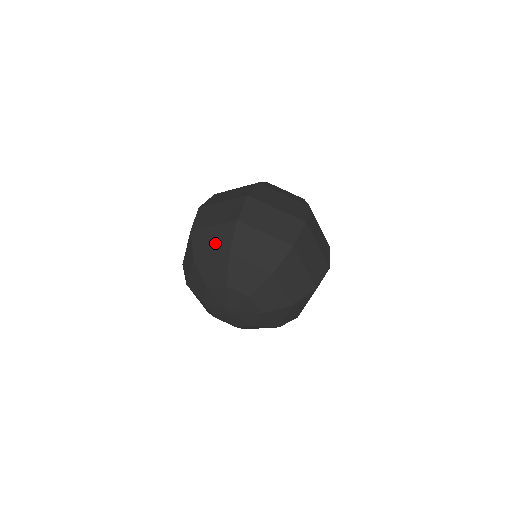
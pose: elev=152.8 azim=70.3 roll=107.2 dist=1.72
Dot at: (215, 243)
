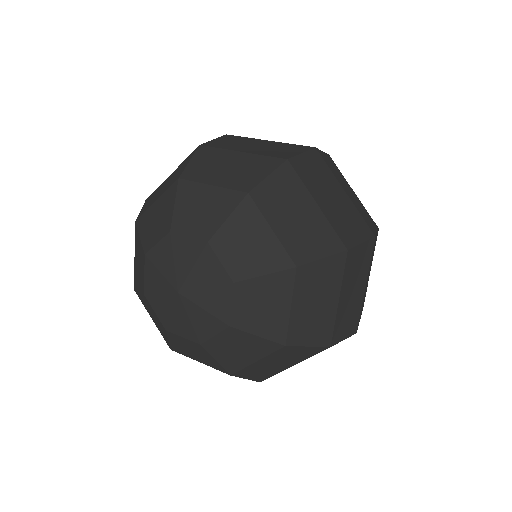
Dot at: (166, 185)
